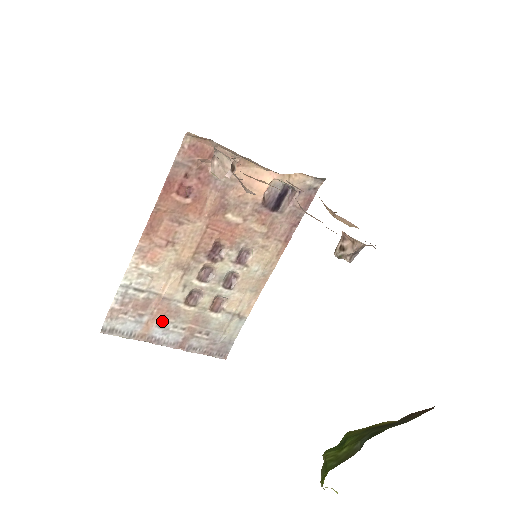
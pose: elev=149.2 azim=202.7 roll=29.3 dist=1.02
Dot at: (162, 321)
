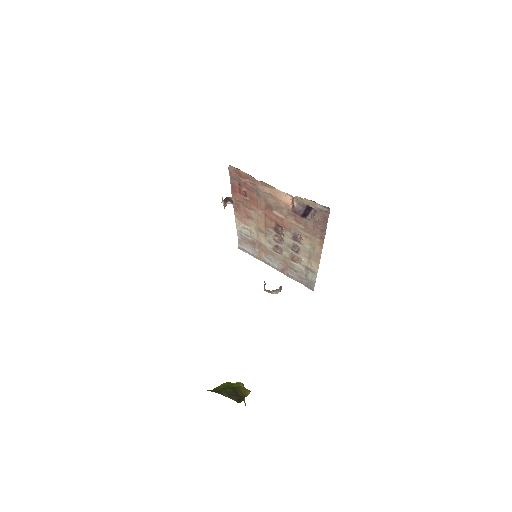
Dot at: (266, 255)
